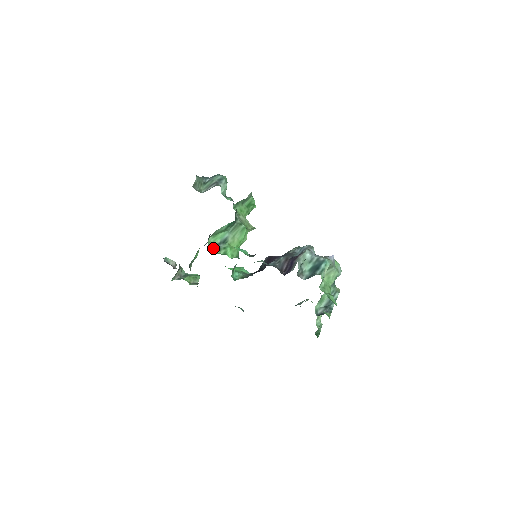
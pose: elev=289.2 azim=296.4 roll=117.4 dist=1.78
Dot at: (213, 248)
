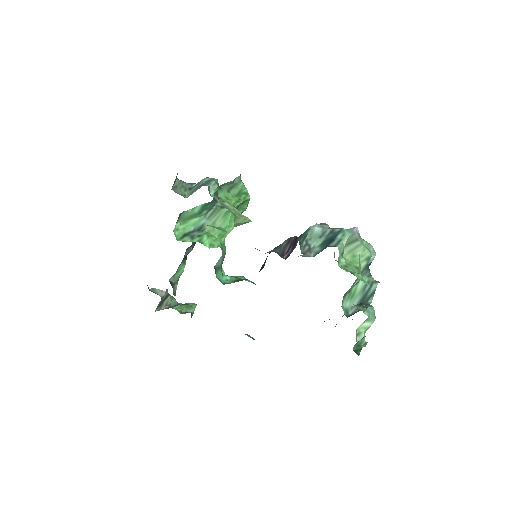
Dot at: (183, 237)
